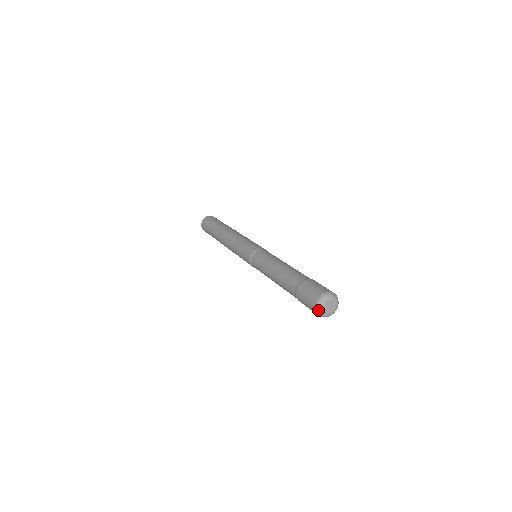
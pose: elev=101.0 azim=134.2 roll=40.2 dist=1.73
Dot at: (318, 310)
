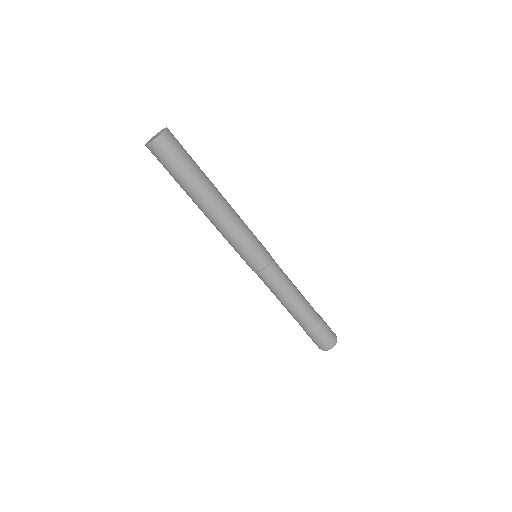
Dot at: occluded
